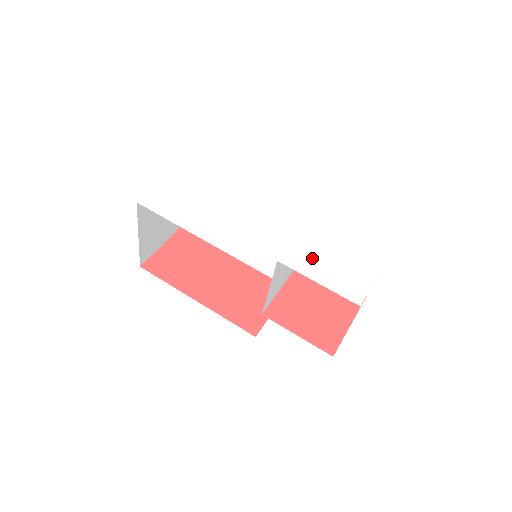
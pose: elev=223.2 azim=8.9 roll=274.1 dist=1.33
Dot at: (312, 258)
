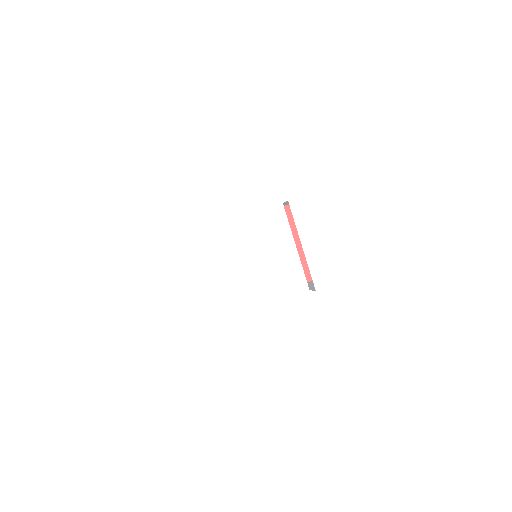
Dot at: (332, 263)
